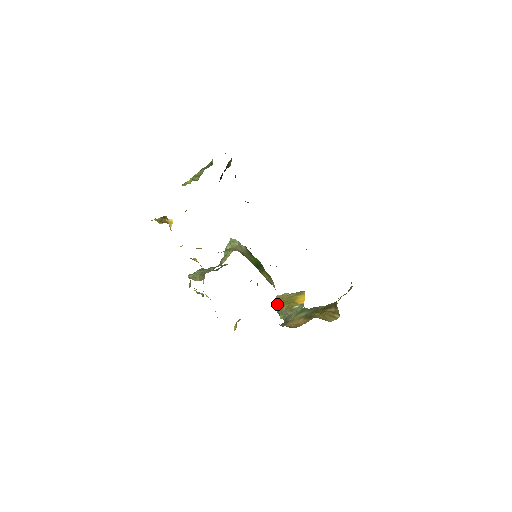
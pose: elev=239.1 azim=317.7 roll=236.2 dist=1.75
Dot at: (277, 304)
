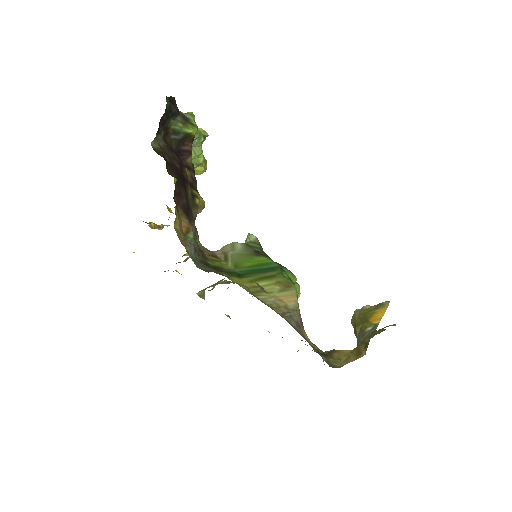
Dot at: (353, 324)
